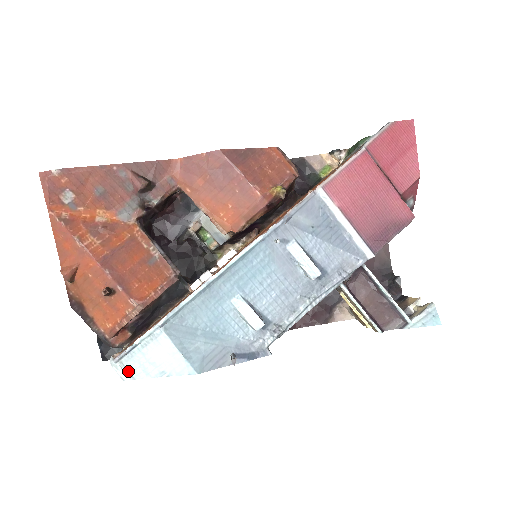
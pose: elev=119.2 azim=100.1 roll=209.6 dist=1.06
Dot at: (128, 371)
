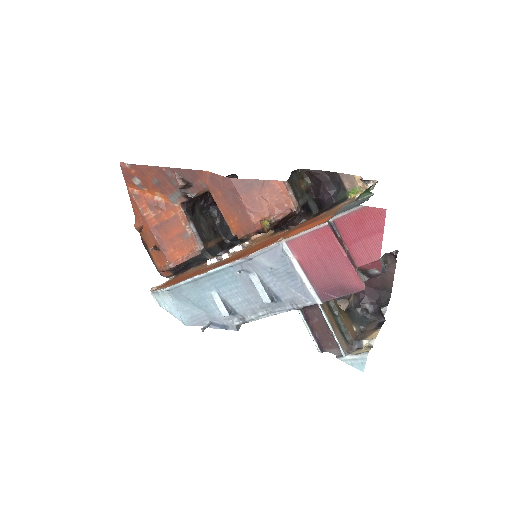
Dot at: (158, 301)
